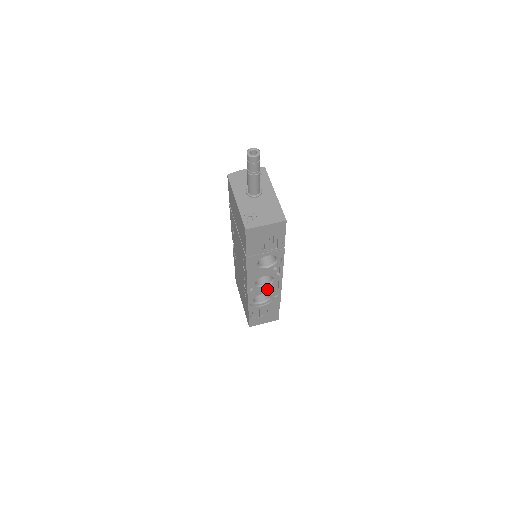
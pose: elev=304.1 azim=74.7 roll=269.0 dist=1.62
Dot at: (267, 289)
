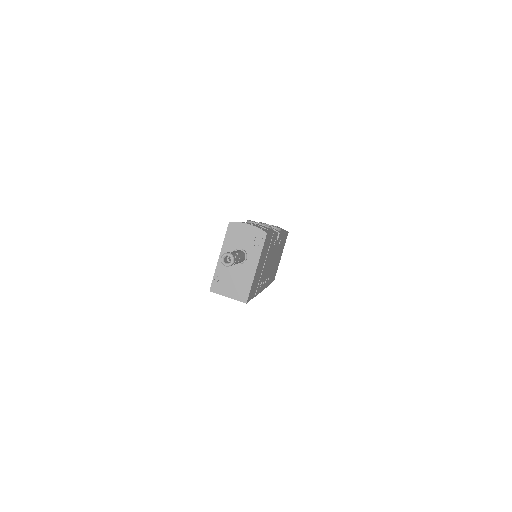
Dot at: occluded
